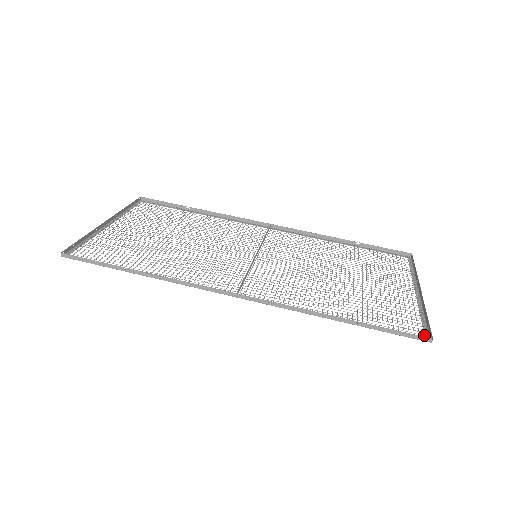
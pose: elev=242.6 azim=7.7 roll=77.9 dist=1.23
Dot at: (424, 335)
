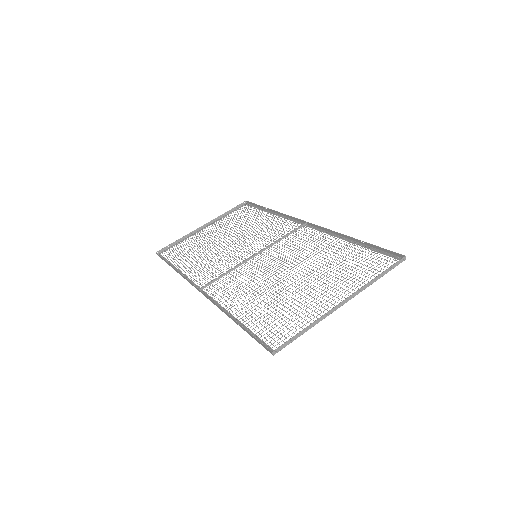
Dot at: (276, 347)
